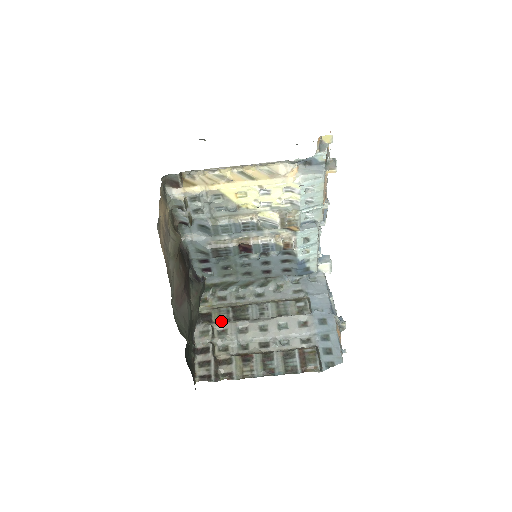
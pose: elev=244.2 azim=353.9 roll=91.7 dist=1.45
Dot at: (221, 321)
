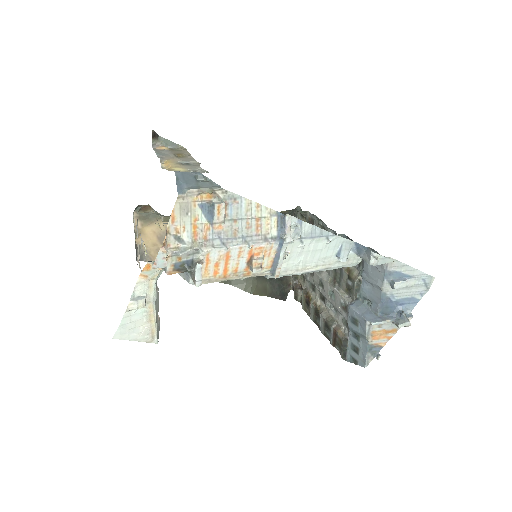
Dot at: occluded
